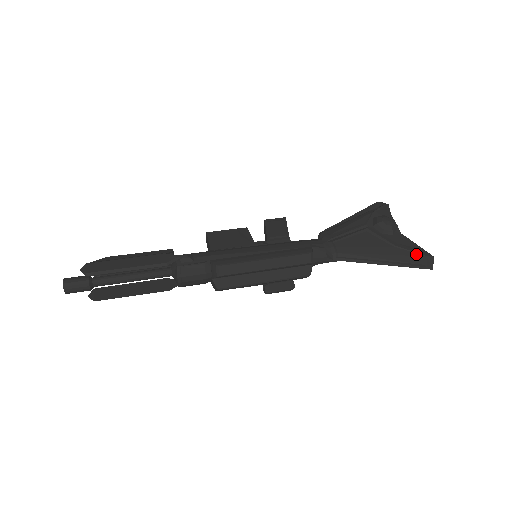
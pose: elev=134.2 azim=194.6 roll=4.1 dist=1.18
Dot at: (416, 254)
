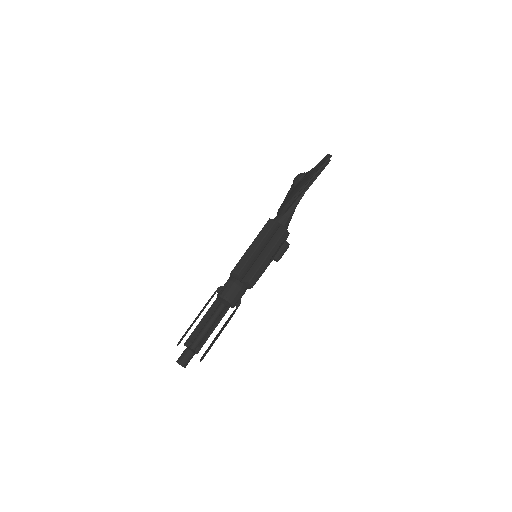
Dot at: (319, 163)
